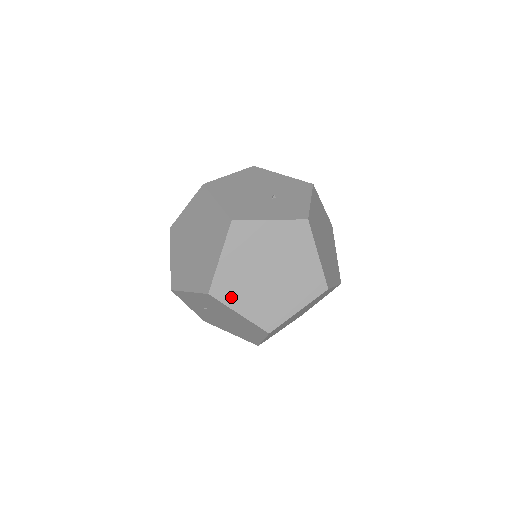
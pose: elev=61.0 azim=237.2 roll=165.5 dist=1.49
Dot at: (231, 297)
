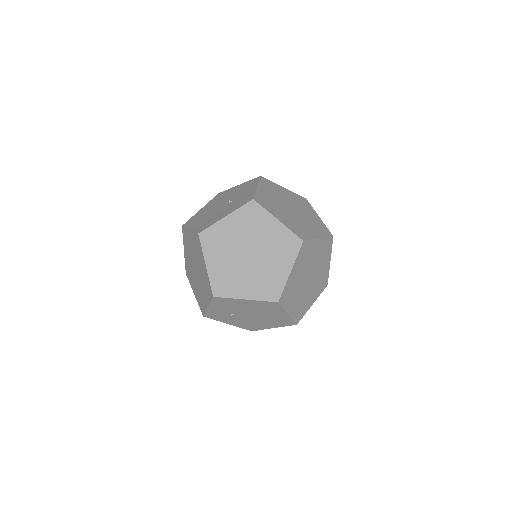
Dot at: (231, 290)
